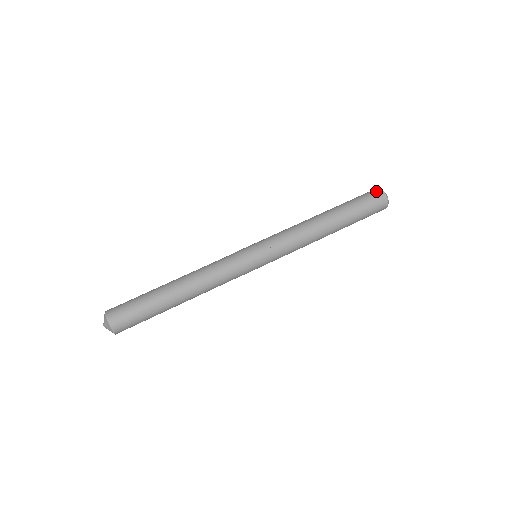
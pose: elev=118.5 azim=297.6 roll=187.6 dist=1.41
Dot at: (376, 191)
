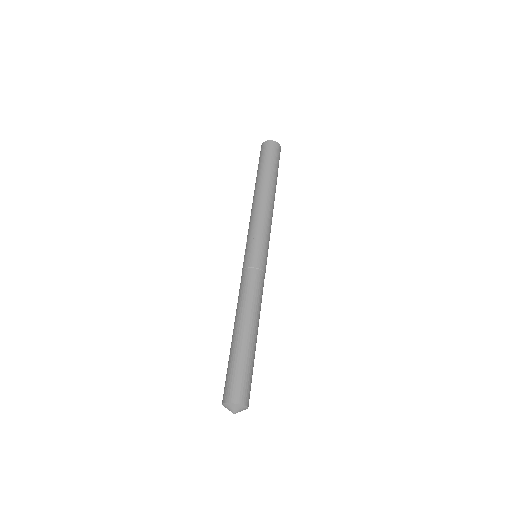
Dot at: (261, 148)
